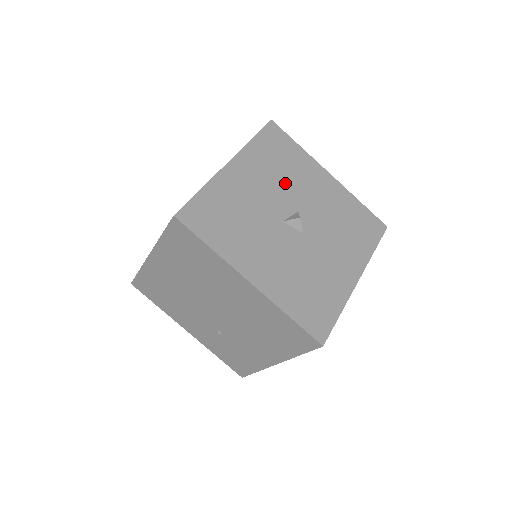
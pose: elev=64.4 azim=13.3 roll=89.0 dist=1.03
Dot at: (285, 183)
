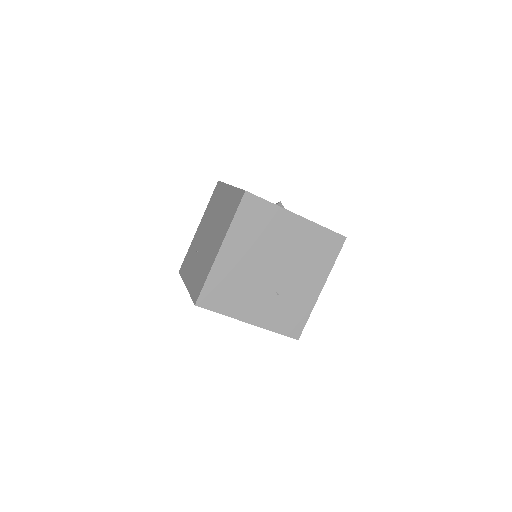
Dot at: occluded
